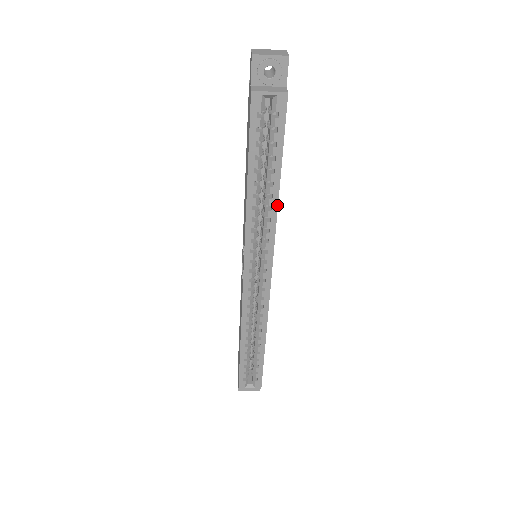
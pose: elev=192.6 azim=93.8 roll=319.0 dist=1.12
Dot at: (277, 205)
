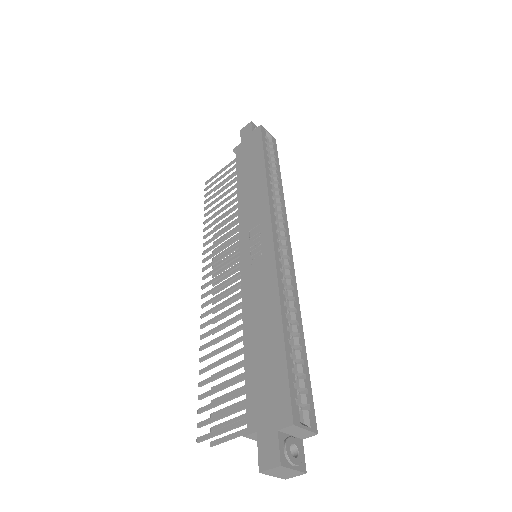
Dot at: occluded
